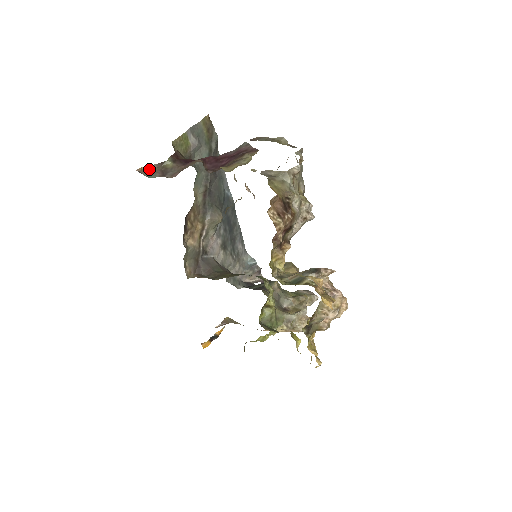
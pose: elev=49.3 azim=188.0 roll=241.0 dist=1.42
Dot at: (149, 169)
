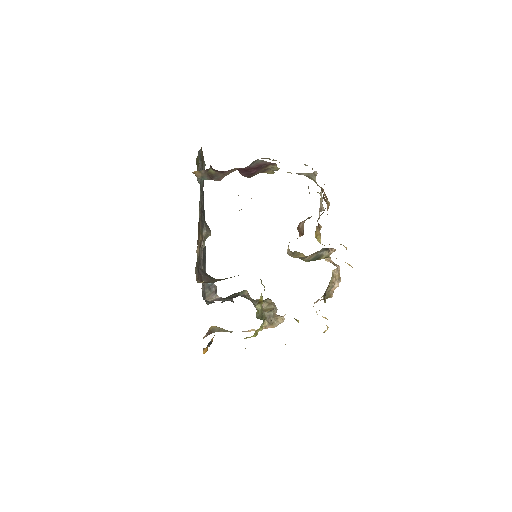
Dot at: (199, 174)
